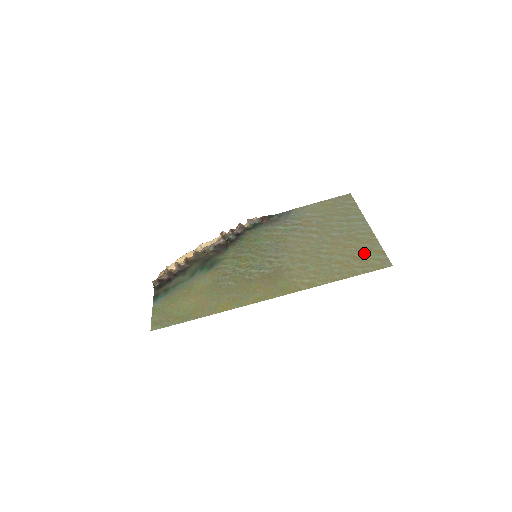
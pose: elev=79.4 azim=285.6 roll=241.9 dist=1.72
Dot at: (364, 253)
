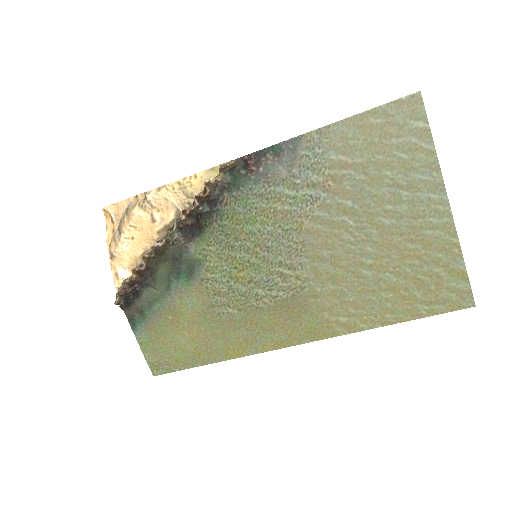
Dot at: (434, 275)
